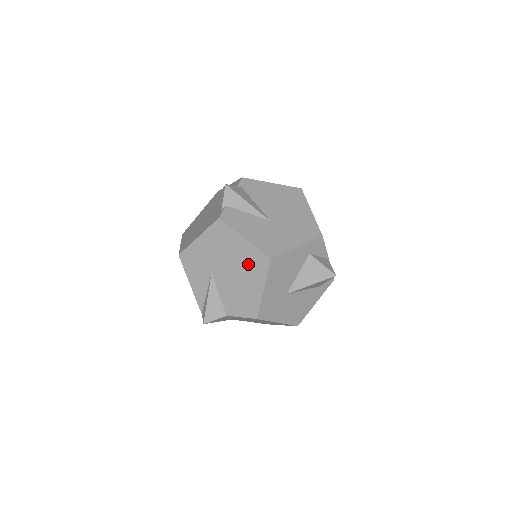
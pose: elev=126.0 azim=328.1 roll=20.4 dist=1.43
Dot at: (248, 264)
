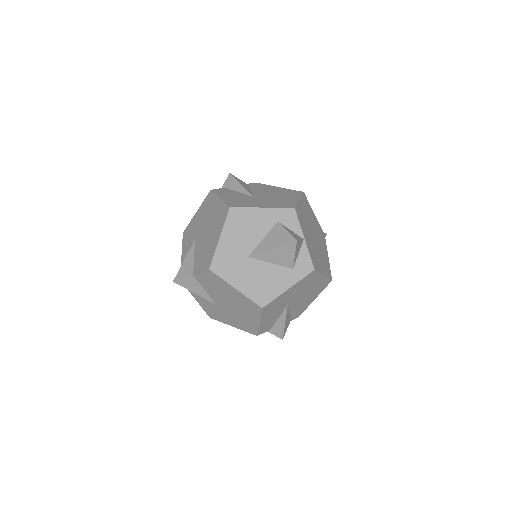
Dot at: (216, 219)
